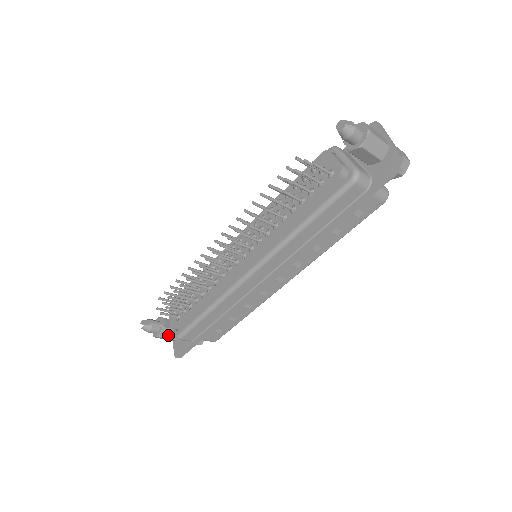
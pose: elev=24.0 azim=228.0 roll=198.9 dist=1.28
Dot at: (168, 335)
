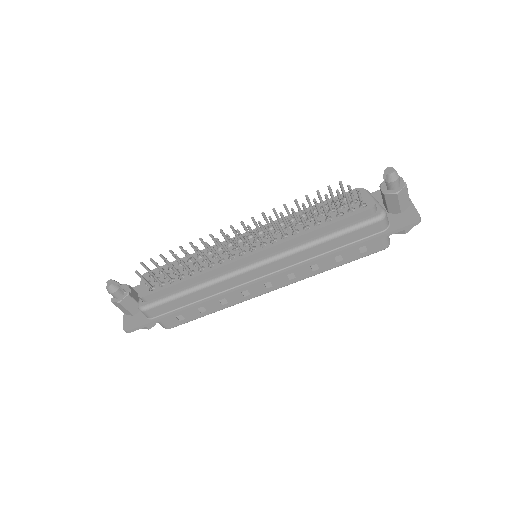
Dot at: (128, 304)
